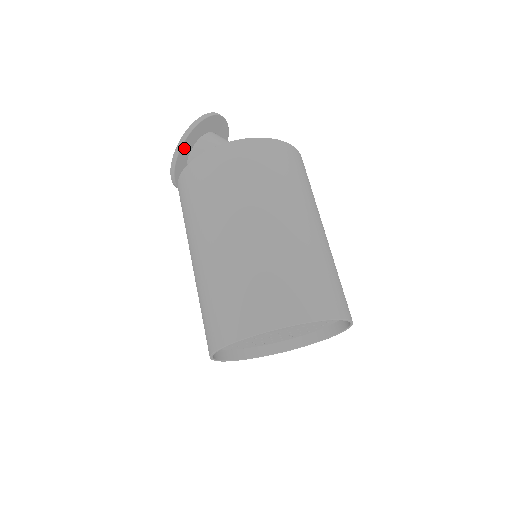
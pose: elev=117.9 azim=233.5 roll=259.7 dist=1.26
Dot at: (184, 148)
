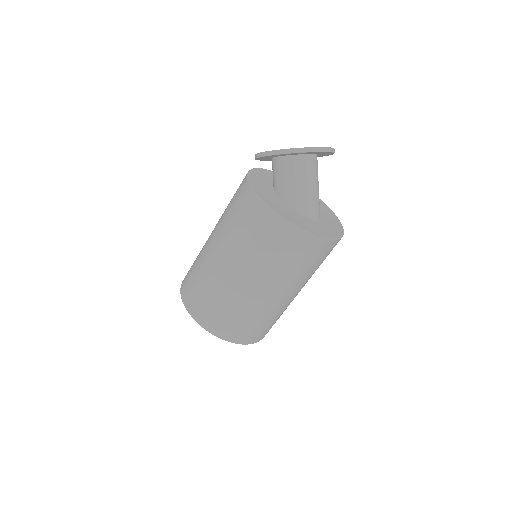
Dot at: (265, 157)
